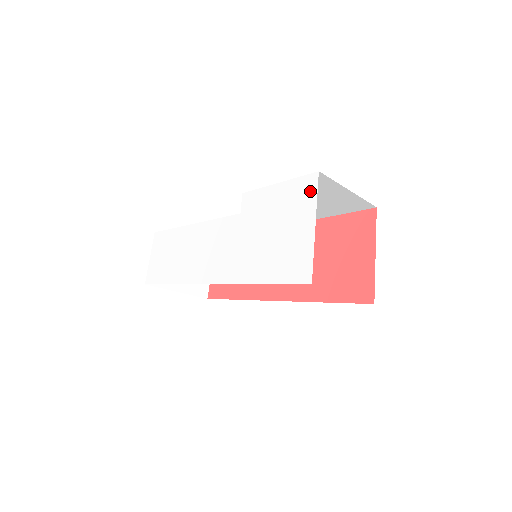
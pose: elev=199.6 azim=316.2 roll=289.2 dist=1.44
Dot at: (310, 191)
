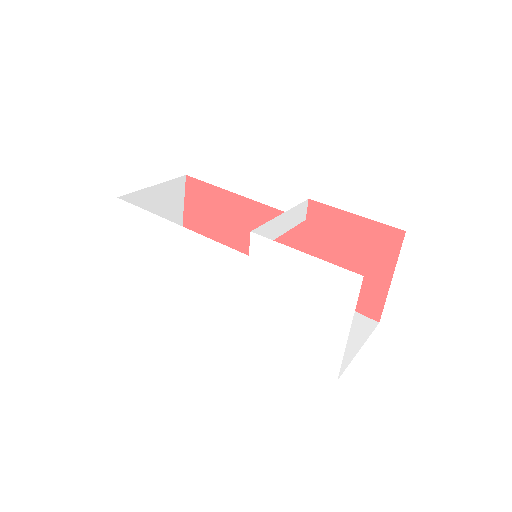
Dot at: (348, 292)
